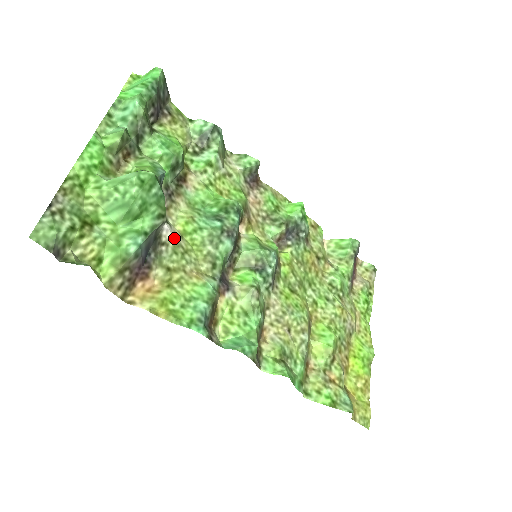
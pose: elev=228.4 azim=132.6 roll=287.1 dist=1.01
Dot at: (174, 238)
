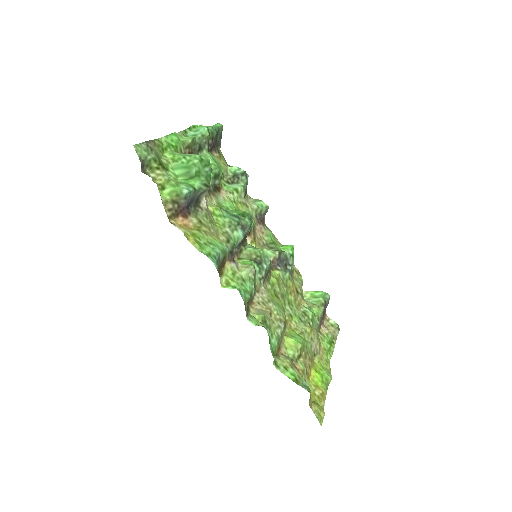
Dot at: (207, 210)
